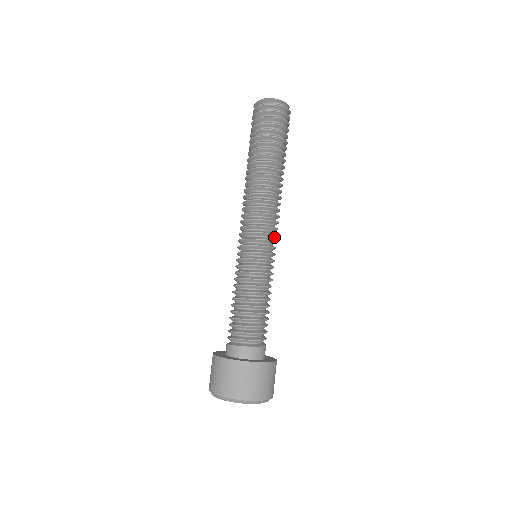
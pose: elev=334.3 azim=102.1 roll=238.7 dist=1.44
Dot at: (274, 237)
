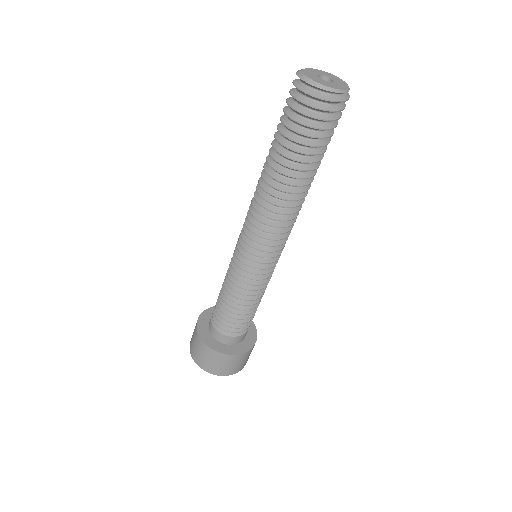
Dot at: (278, 248)
